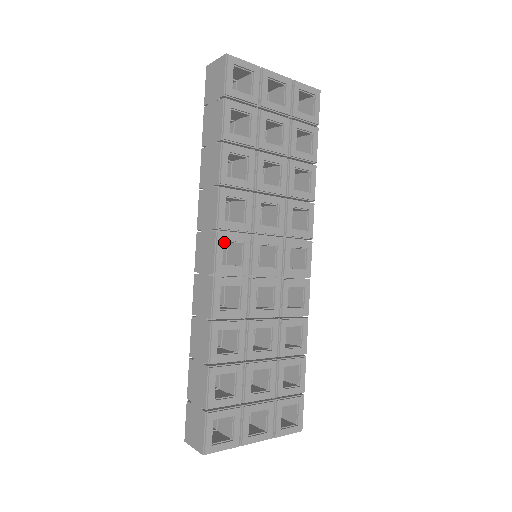
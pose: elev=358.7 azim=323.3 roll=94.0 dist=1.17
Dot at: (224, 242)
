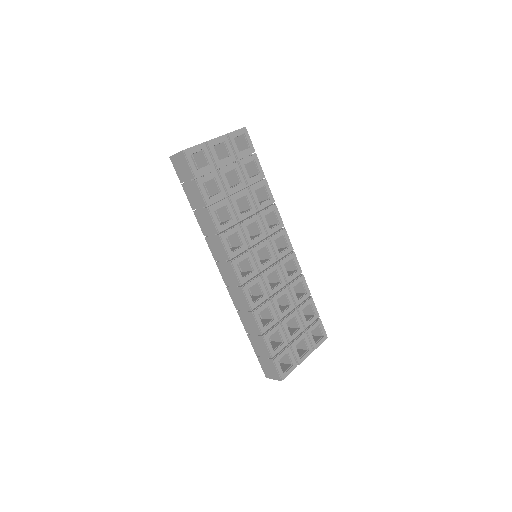
Dot at: occluded
